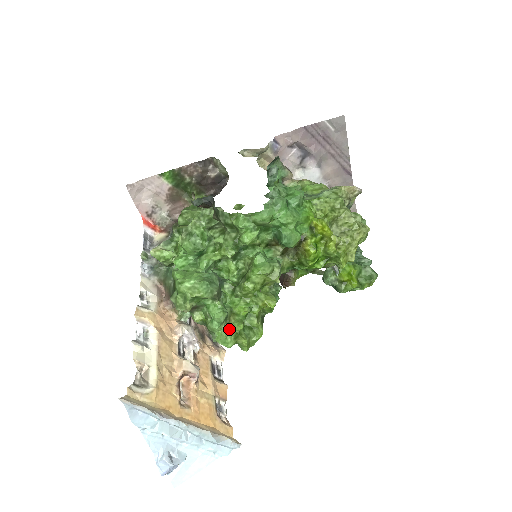
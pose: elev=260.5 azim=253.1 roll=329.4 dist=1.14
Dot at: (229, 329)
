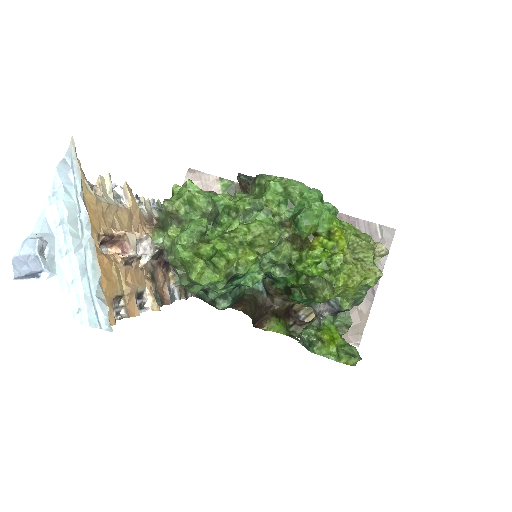
Dot at: (195, 246)
